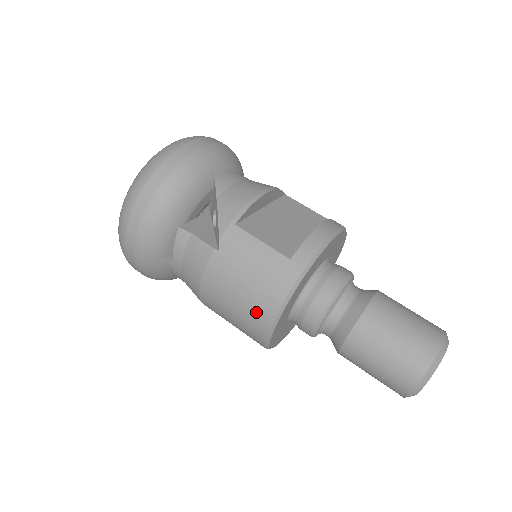
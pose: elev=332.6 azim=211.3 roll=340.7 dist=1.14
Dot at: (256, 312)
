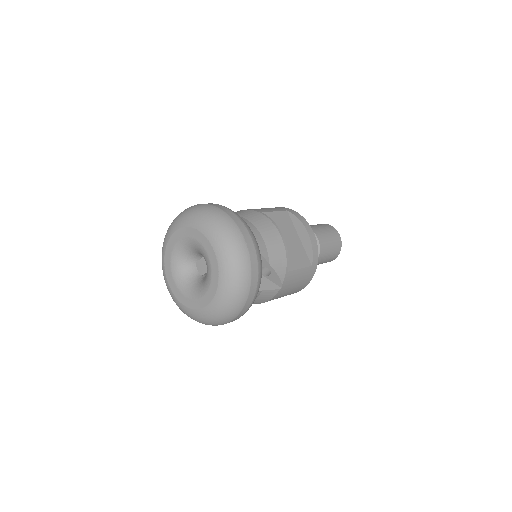
Dot at: occluded
